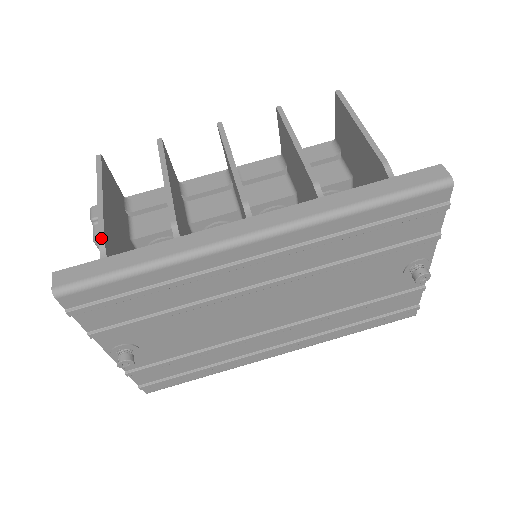
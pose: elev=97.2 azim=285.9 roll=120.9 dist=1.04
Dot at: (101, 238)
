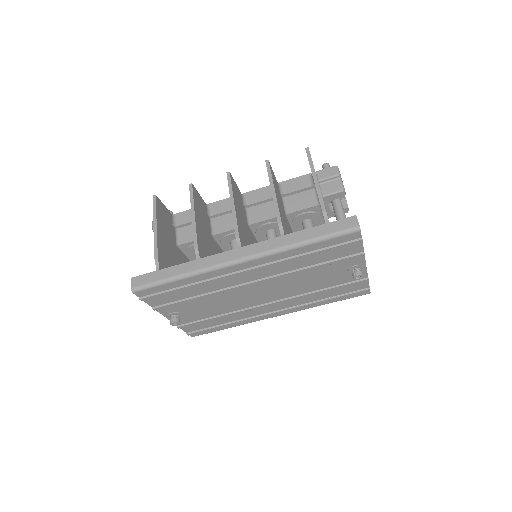
Dot at: (156, 256)
